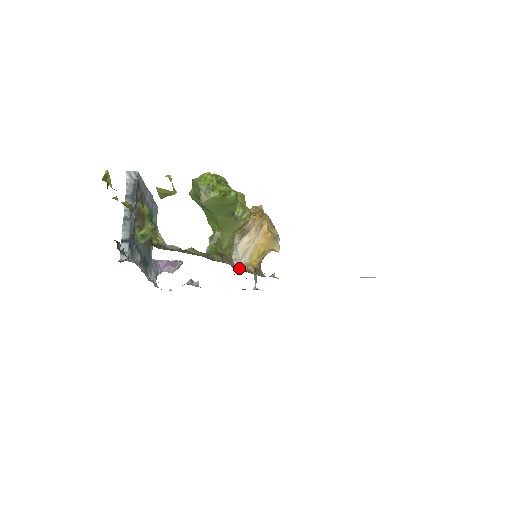
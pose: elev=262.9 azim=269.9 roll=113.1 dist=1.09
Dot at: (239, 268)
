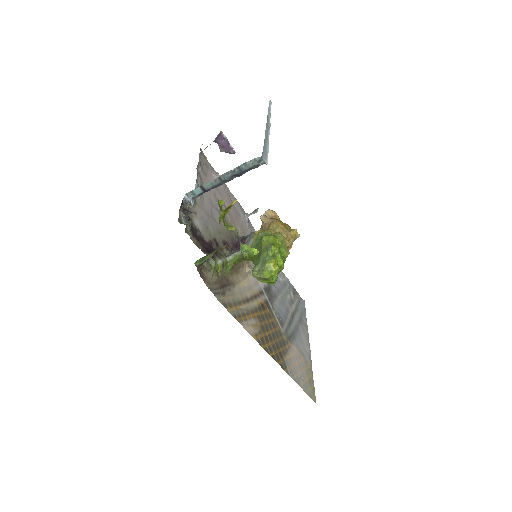
Dot at: occluded
